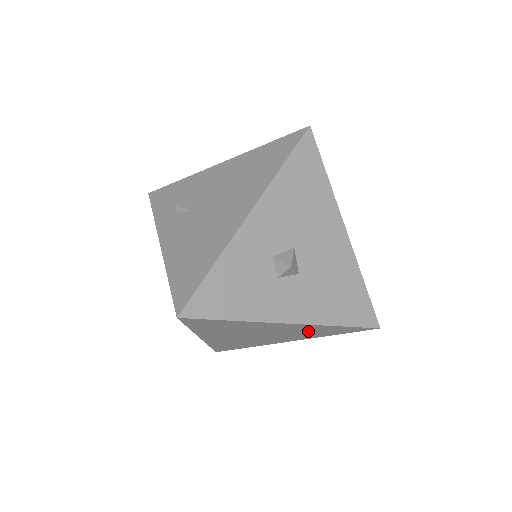
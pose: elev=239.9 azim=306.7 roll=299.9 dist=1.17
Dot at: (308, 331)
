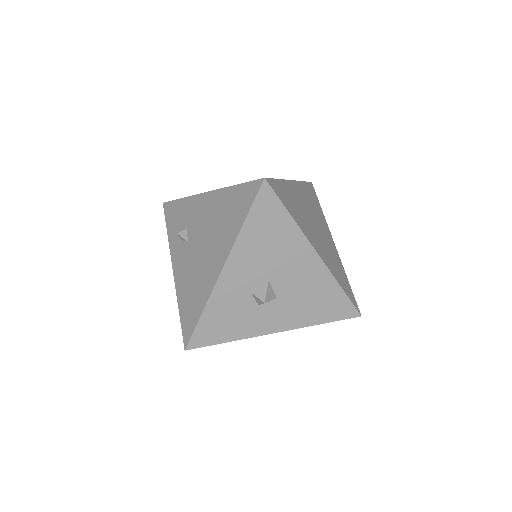
Dot at: occluded
